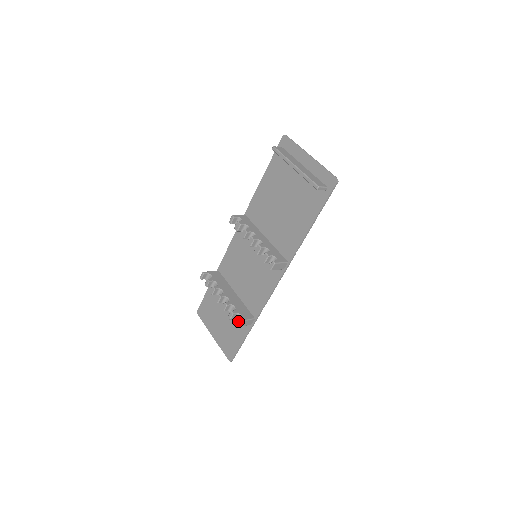
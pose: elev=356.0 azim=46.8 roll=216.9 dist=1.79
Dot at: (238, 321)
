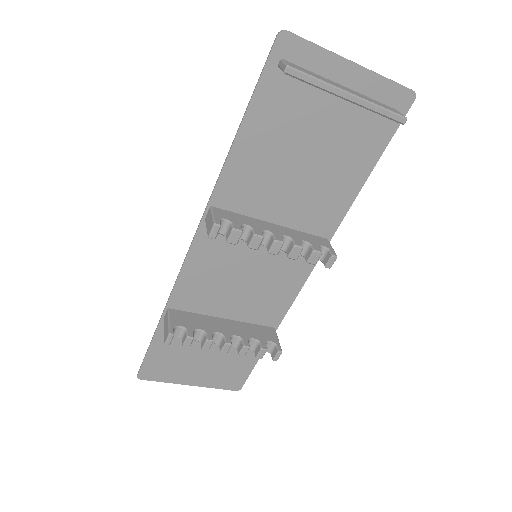
Dot at: (281, 352)
